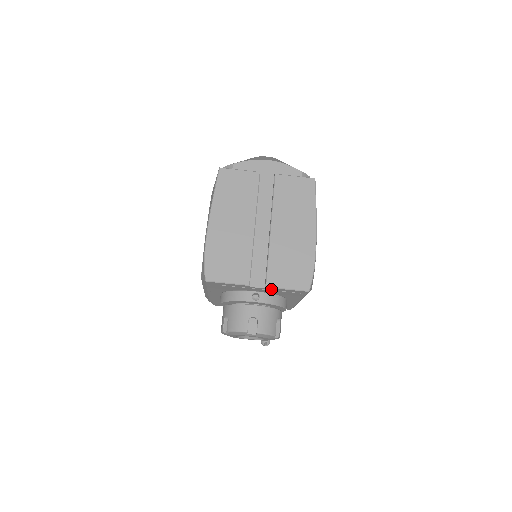
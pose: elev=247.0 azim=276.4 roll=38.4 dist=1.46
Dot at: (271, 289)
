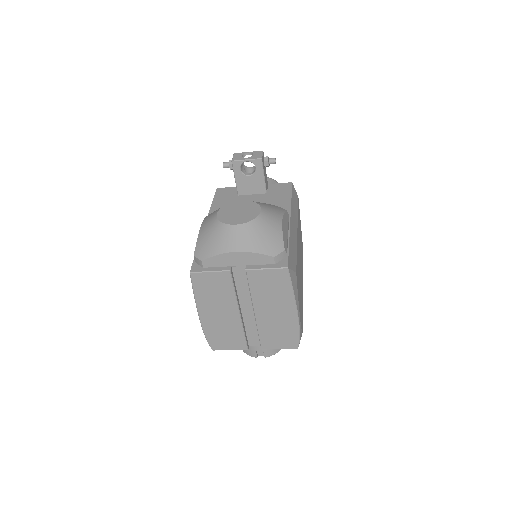
Dot at: occluded
